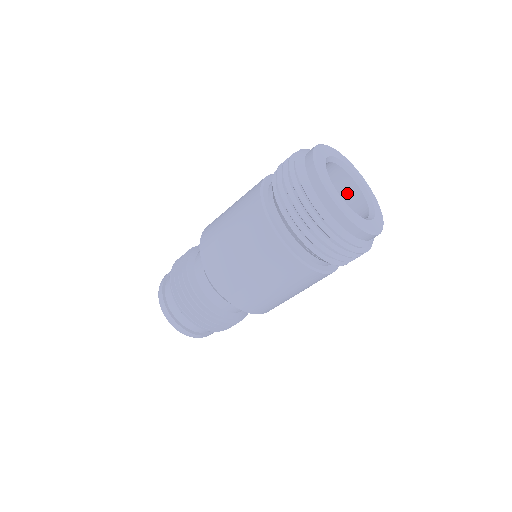
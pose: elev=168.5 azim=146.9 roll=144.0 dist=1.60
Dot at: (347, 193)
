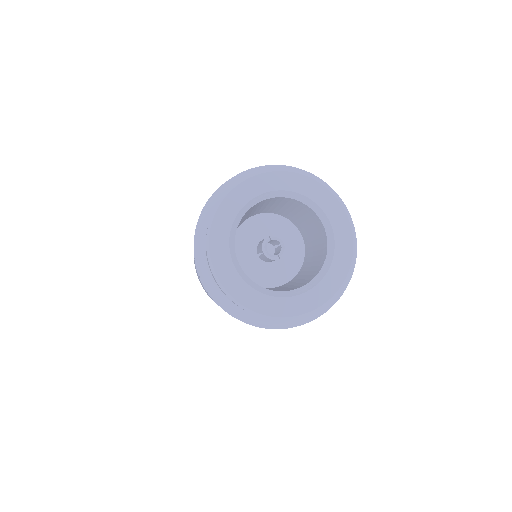
Dot at: (314, 223)
